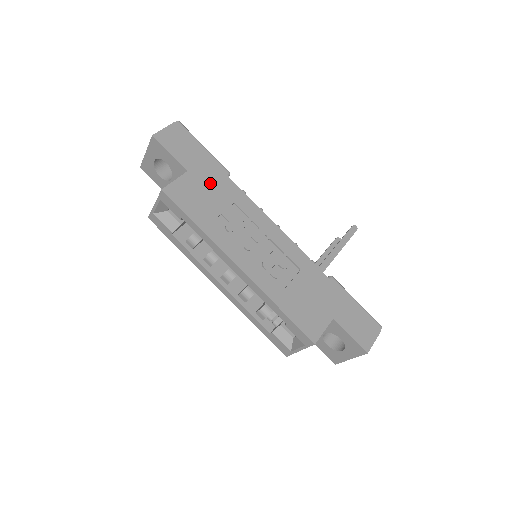
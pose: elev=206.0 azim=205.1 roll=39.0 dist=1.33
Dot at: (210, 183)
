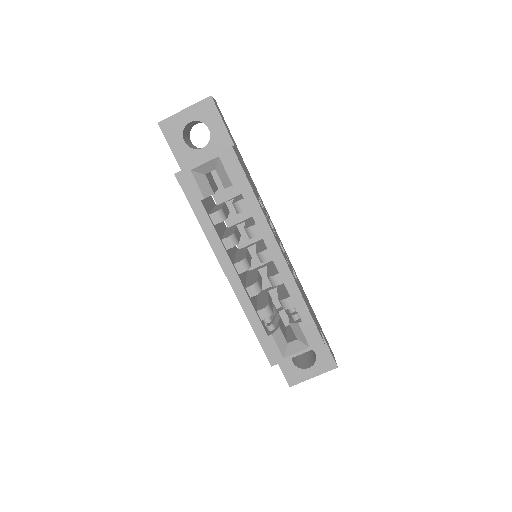
Dot at: (245, 167)
